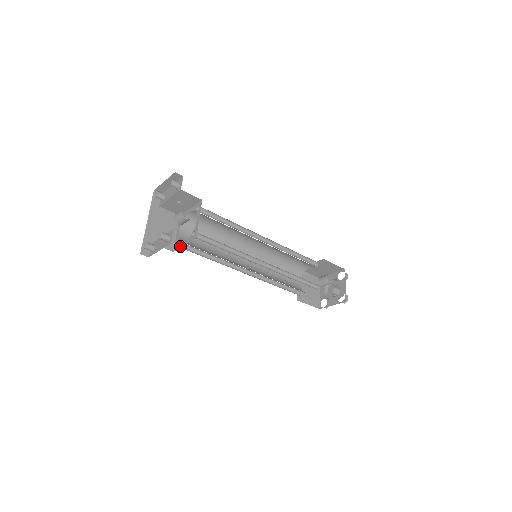
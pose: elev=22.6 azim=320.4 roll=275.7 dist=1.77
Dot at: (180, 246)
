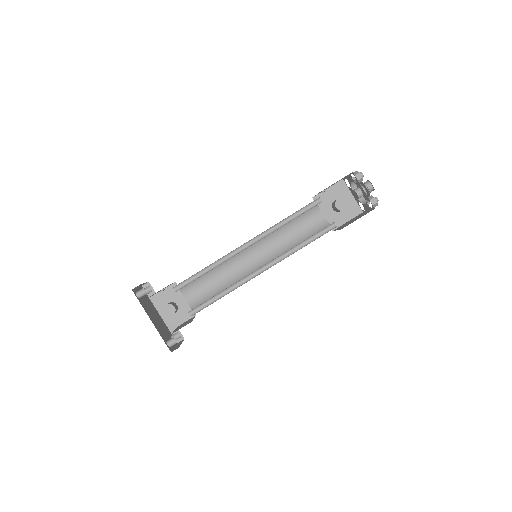
Dot at: occluded
